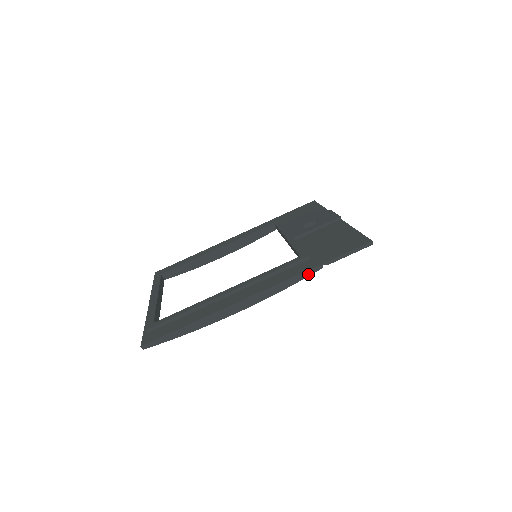
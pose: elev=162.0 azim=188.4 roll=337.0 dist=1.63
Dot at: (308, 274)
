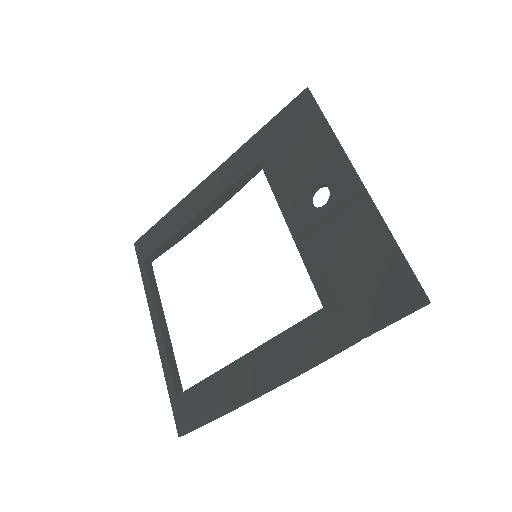
Dot at: (343, 350)
